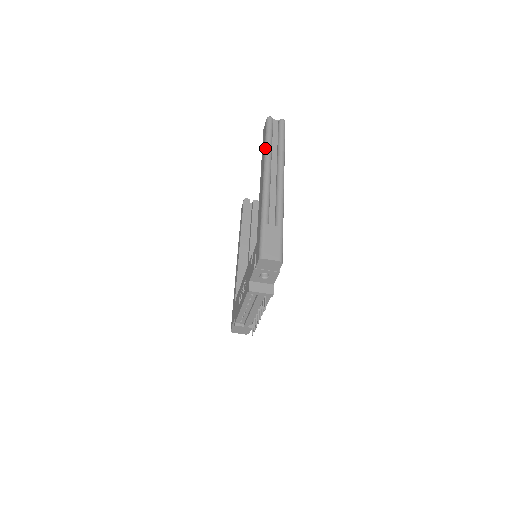
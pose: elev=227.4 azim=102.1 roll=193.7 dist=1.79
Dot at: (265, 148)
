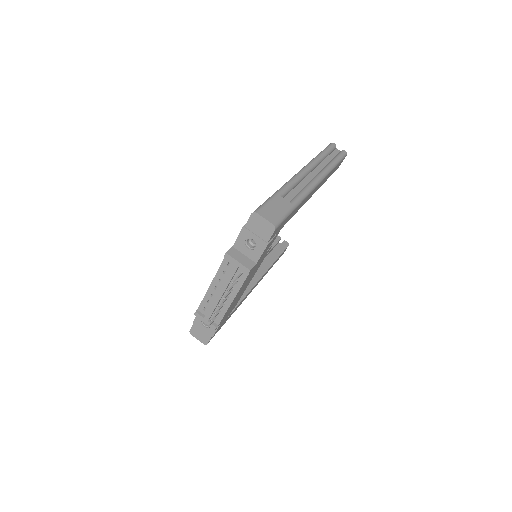
Dot at: occluded
